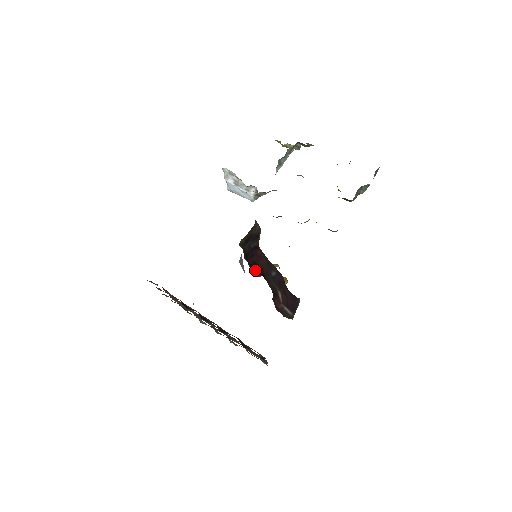
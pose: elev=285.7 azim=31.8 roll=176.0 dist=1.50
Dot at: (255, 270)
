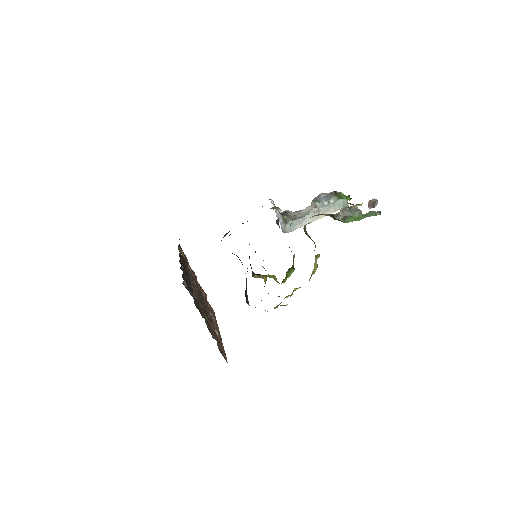
Dot at: occluded
